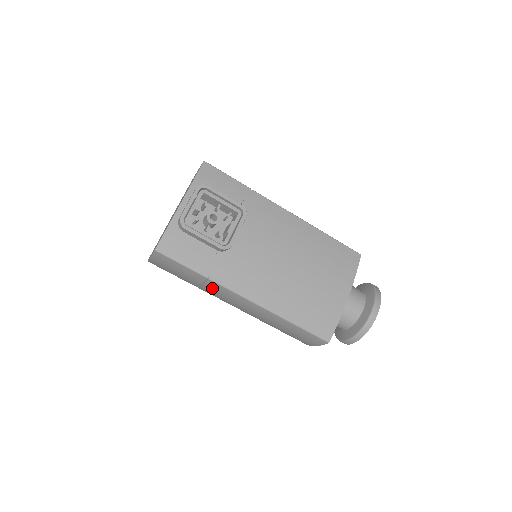
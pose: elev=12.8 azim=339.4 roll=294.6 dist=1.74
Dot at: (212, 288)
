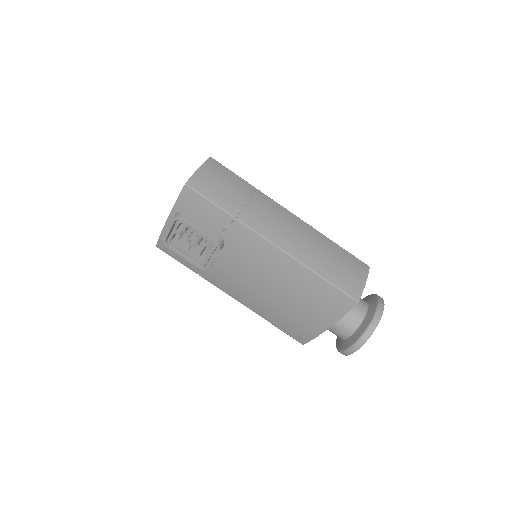
Dot at: occluded
